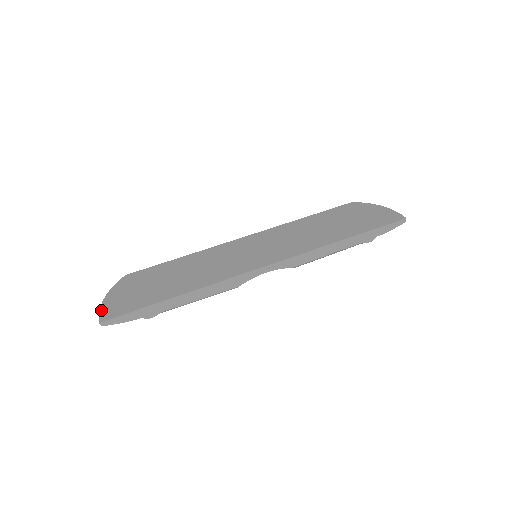
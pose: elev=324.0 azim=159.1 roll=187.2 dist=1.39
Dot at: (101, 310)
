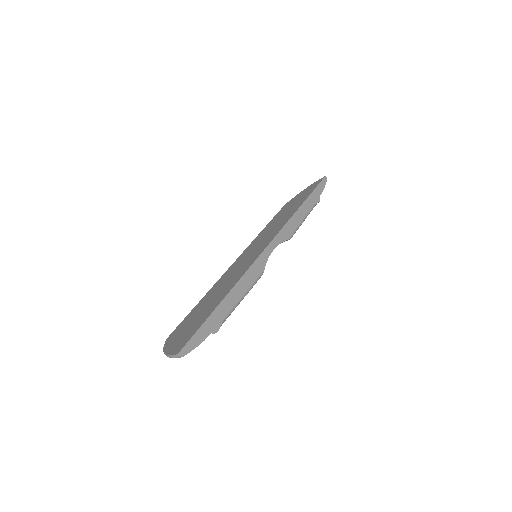
Dot at: (170, 354)
